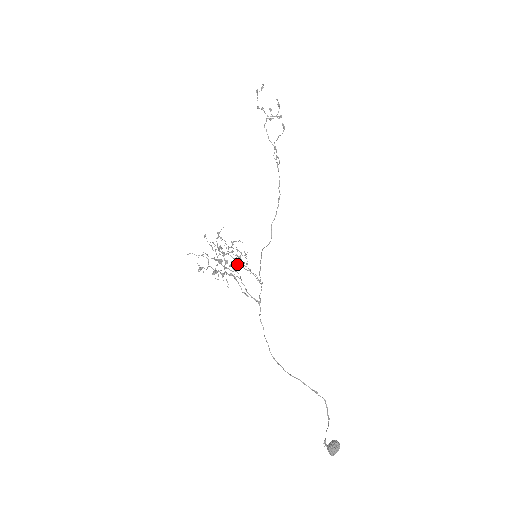
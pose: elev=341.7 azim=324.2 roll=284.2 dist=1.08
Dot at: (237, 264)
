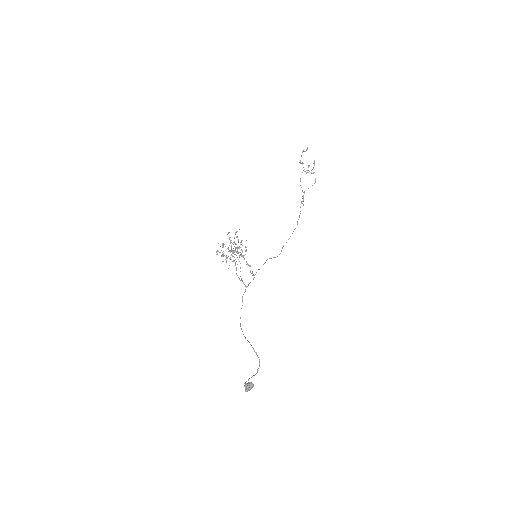
Dot at: (236, 252)
